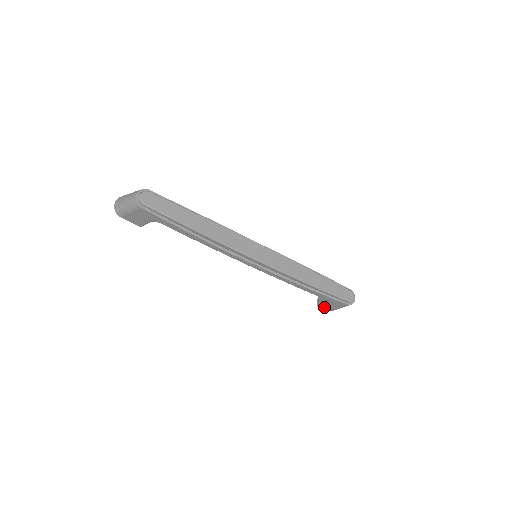
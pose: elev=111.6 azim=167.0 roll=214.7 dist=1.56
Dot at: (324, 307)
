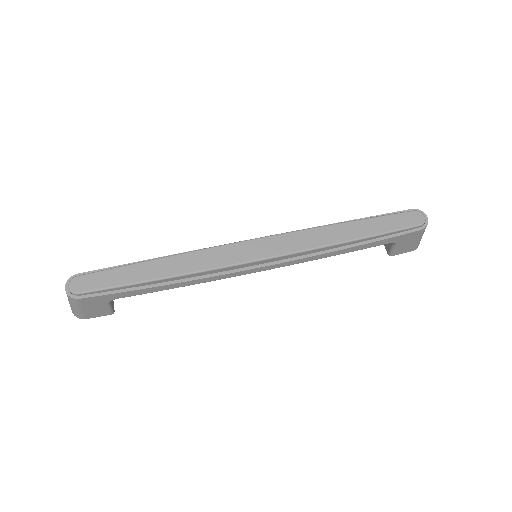
Dot at: (400, 252)
